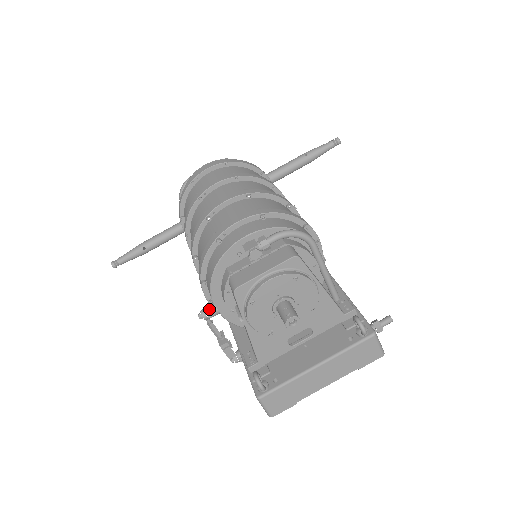
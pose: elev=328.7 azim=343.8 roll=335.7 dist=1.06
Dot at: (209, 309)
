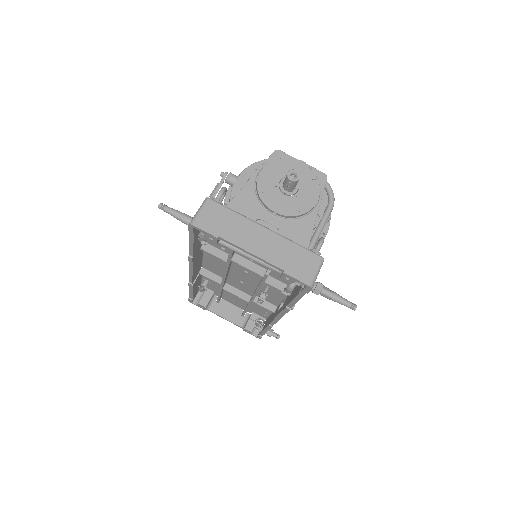
Dot at: occluded
